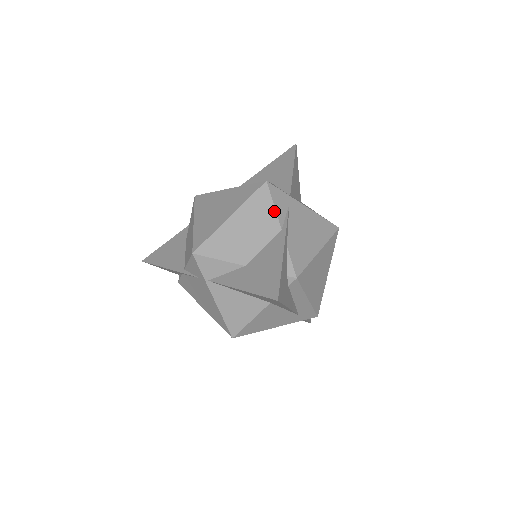
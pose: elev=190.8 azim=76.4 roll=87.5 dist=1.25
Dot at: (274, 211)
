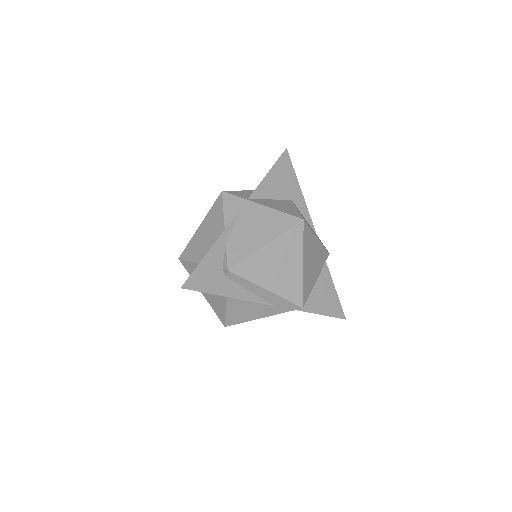
Dot at: (223, 215)
